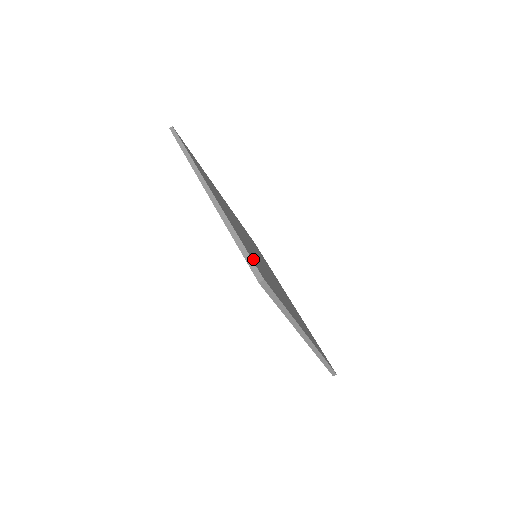
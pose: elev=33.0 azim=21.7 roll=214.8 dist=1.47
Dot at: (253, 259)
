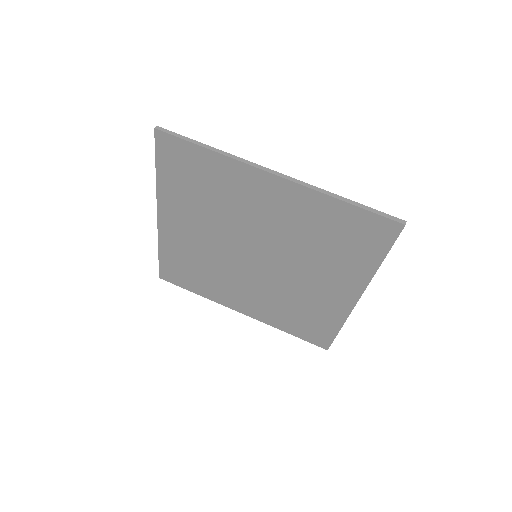
Dot at: (365, 217)
